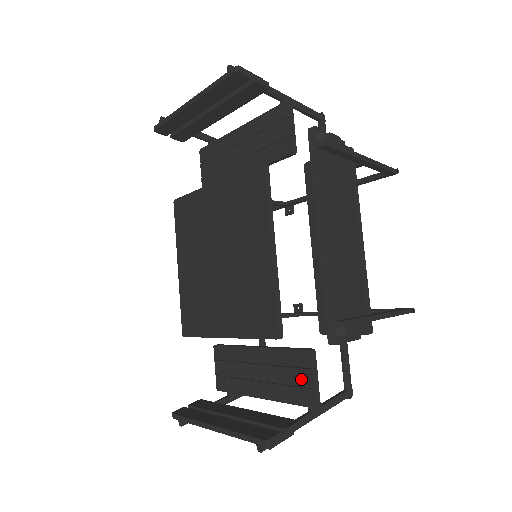
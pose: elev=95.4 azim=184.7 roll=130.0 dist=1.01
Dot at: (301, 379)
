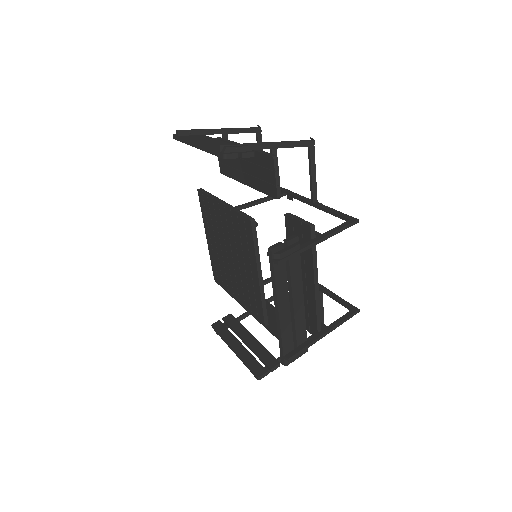
Dot at: occluded
